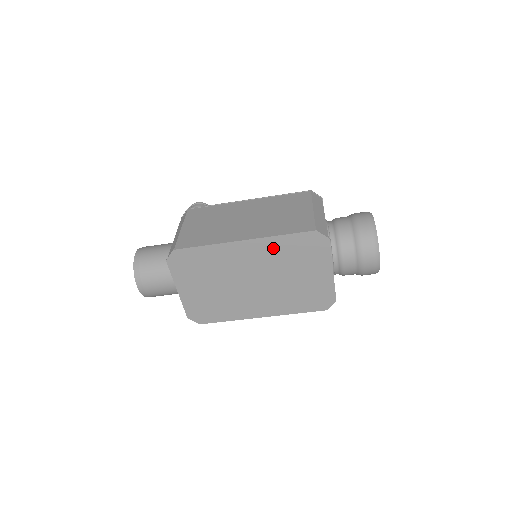
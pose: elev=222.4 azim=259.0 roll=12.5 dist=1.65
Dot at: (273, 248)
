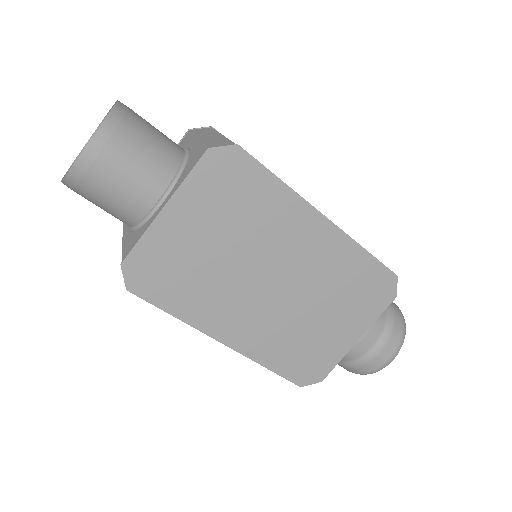
Dot at: (342, 258)
